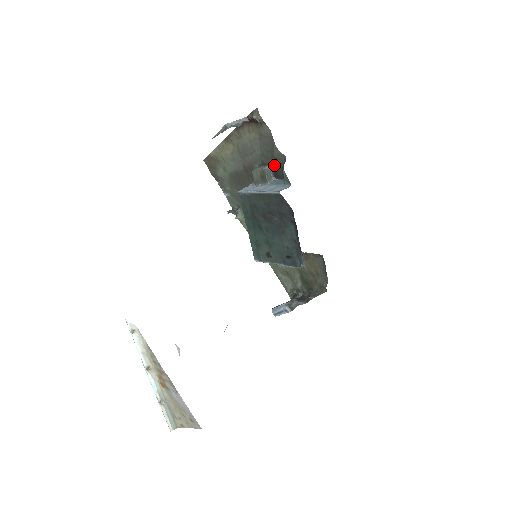
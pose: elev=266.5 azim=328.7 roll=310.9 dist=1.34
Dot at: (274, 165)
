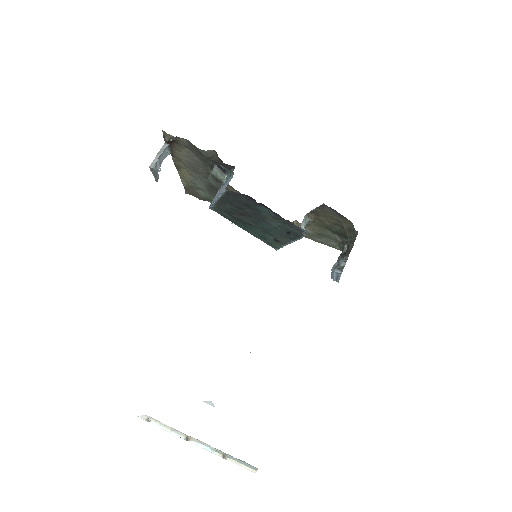
Dot at: (216, 163)
